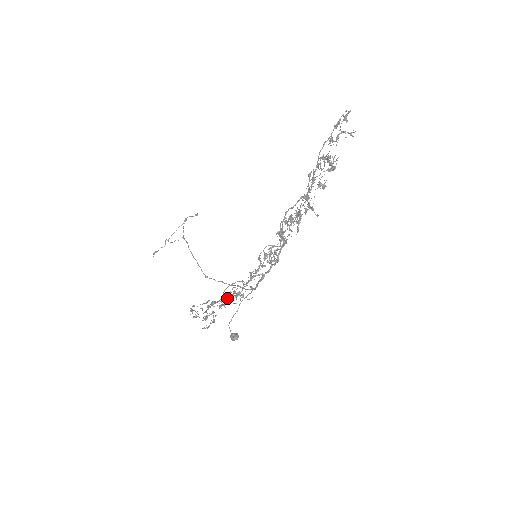
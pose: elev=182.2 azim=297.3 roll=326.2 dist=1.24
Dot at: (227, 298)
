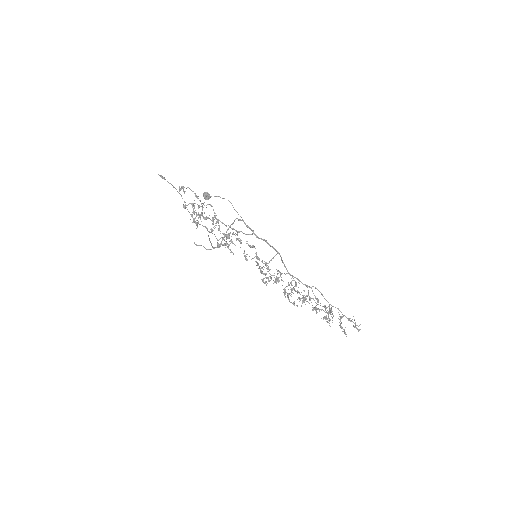
Dot at: occluded
